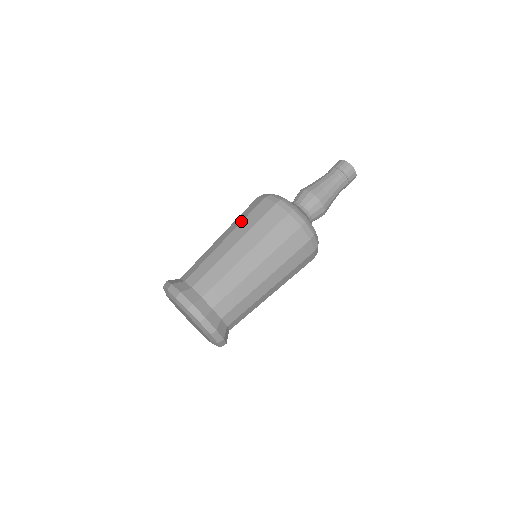
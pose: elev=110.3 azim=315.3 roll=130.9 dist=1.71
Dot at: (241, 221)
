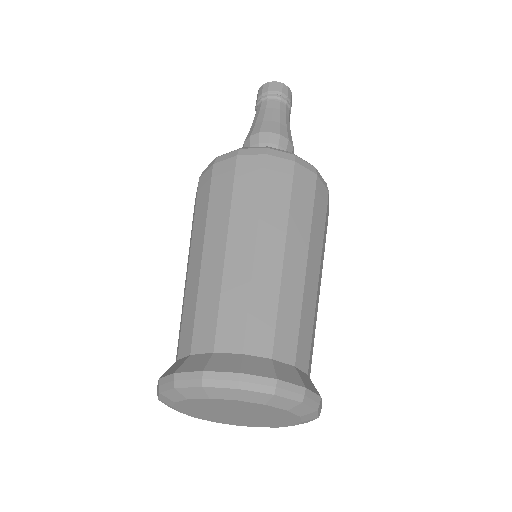
Dot at: (205, 213)
